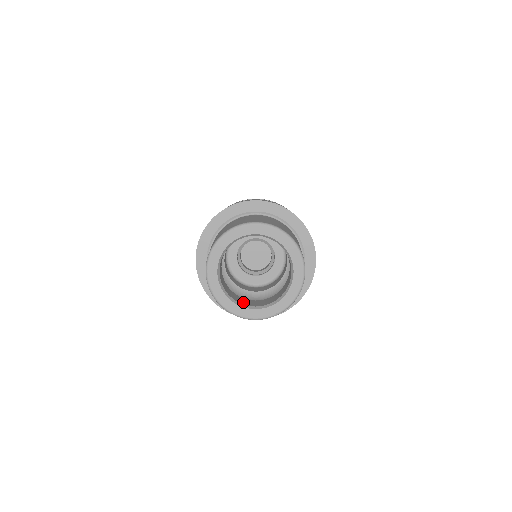
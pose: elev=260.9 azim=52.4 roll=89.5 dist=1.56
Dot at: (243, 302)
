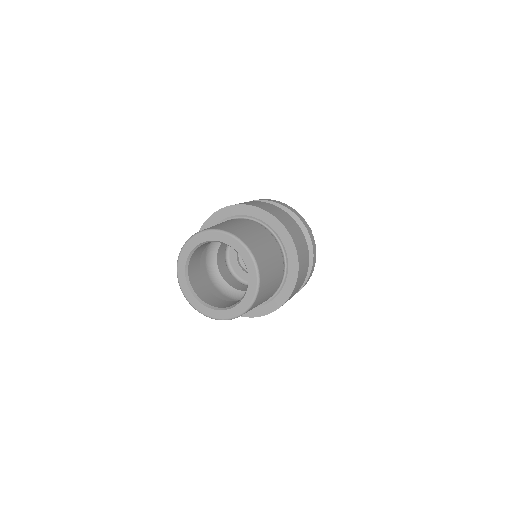
Dot at: (213, 303)
